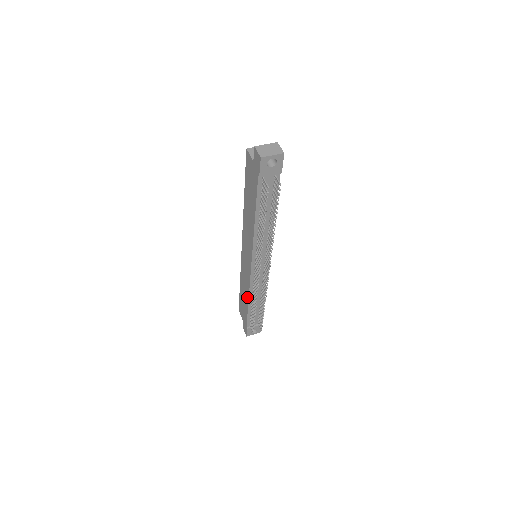
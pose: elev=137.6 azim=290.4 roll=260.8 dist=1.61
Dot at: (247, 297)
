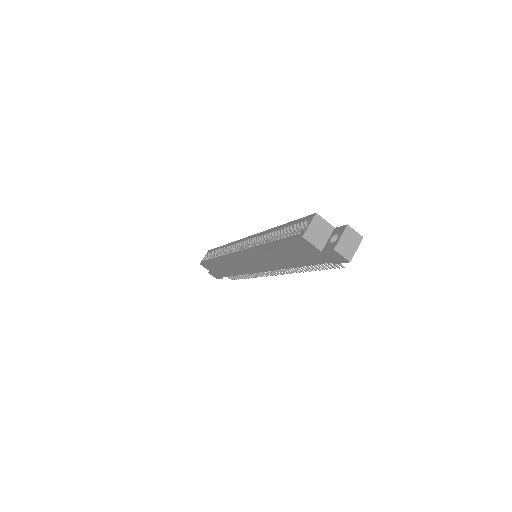
Dot at: (236, 273)
